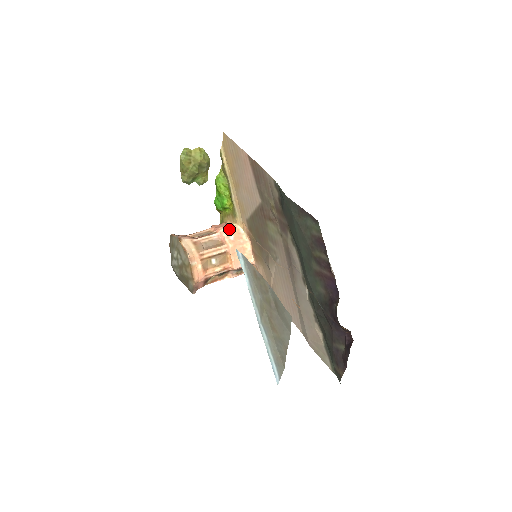
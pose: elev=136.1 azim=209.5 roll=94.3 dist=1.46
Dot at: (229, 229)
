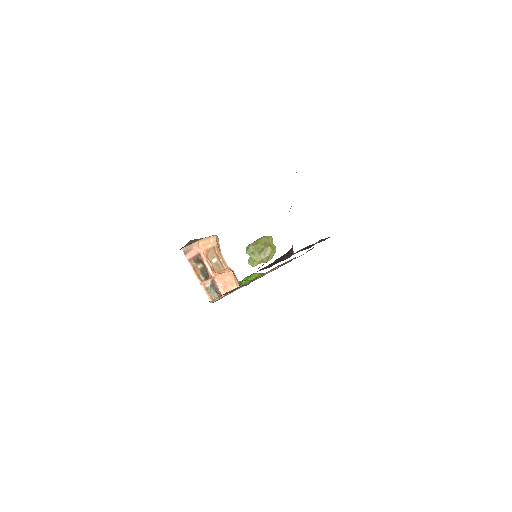
Dot at: (236, 277)
